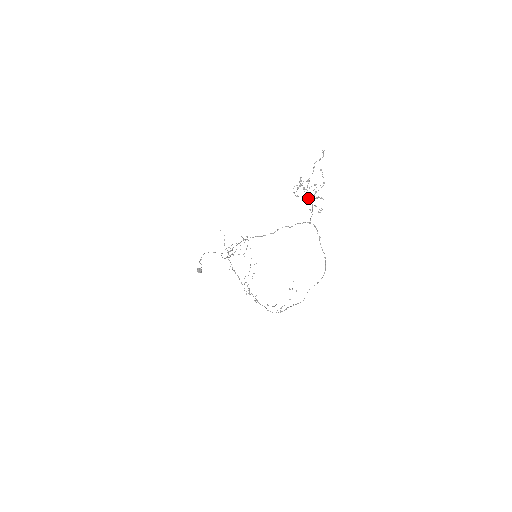
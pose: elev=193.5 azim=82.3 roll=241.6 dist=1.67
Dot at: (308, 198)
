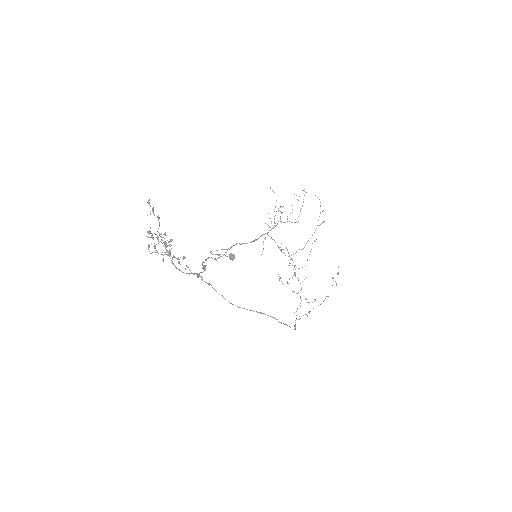
Dot at: occluded
